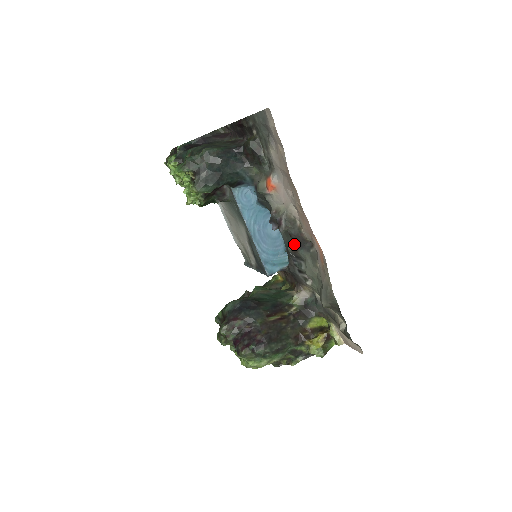
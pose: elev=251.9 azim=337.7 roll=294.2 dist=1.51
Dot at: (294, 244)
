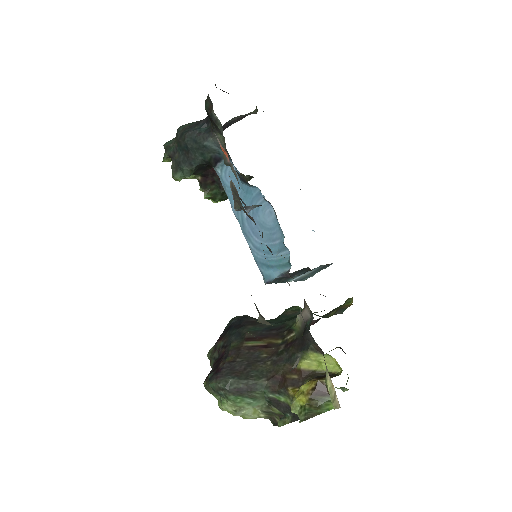
Dot at: occluded
